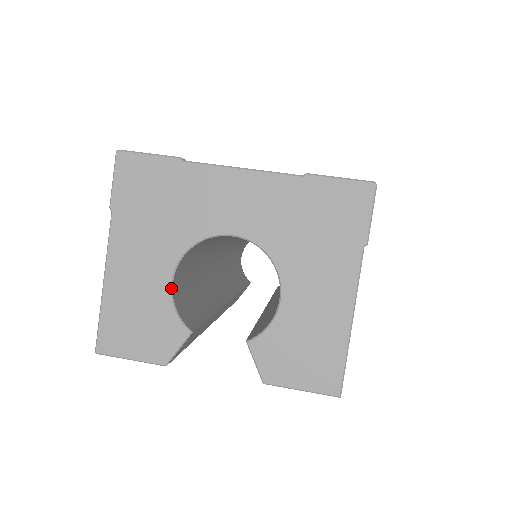
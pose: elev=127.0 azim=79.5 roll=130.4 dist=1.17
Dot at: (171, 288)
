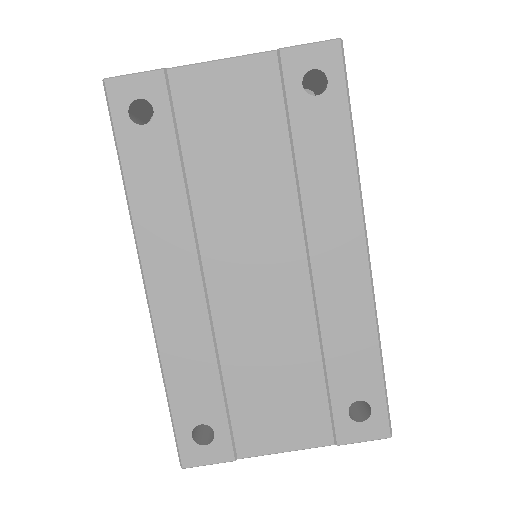
Dot at: occluded
